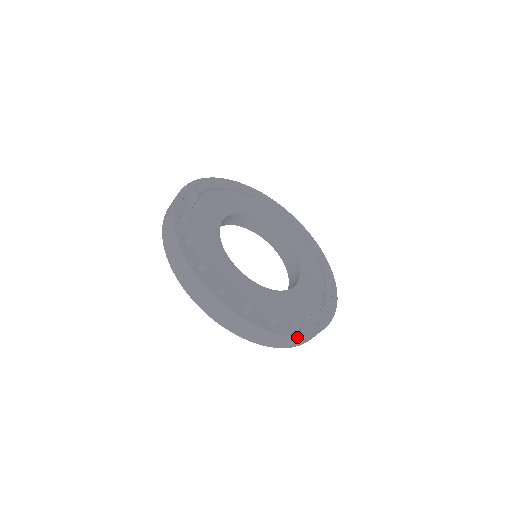
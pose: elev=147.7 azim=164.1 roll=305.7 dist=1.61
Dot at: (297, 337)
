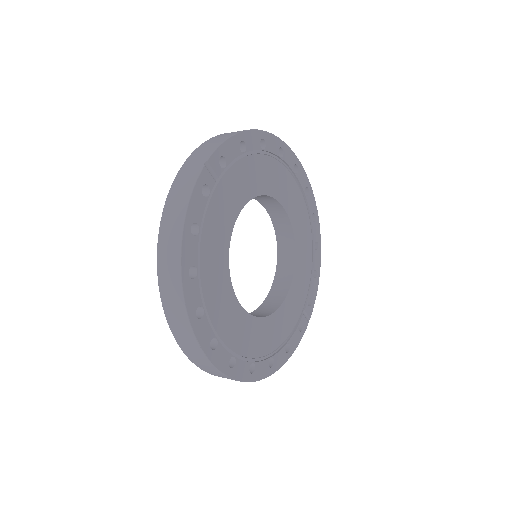
Dot at: (267, 376)
